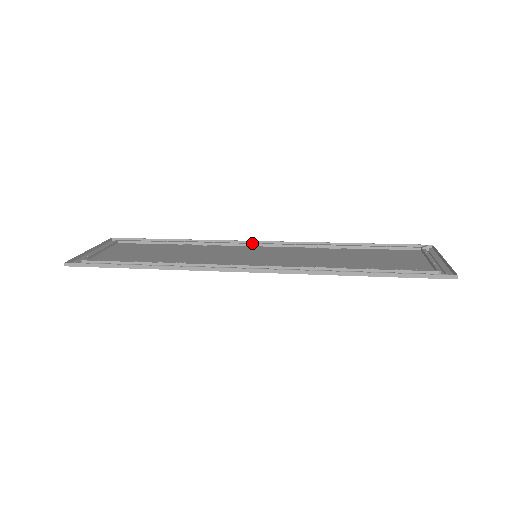
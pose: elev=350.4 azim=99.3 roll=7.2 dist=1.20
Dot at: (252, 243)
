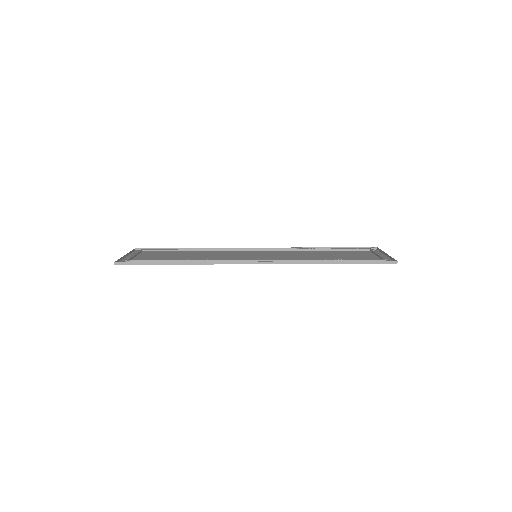
Dot at: (249, 249)
